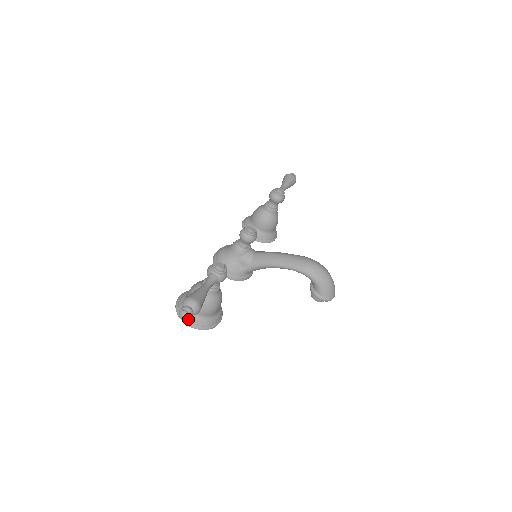
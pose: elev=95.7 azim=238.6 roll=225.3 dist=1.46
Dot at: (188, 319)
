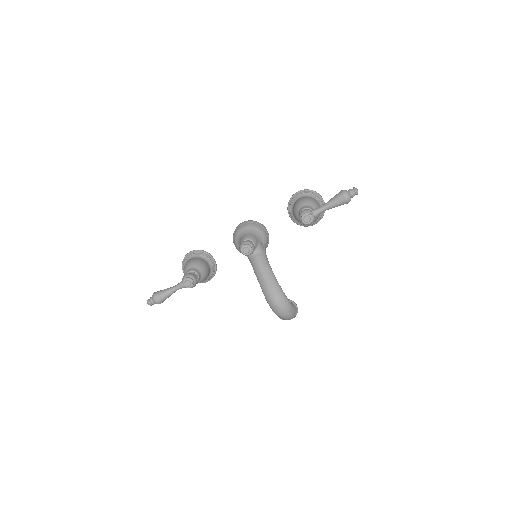
Dot at: occluded
